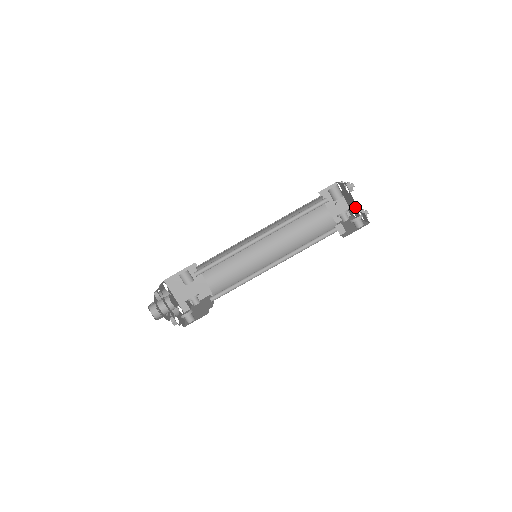
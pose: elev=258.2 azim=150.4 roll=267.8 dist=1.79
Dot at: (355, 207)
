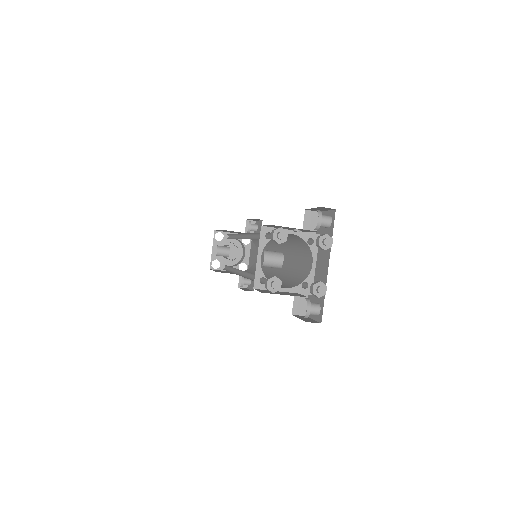
Dot at: occluded
